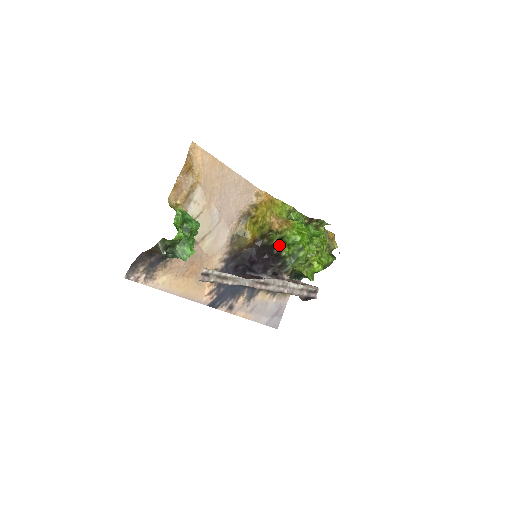
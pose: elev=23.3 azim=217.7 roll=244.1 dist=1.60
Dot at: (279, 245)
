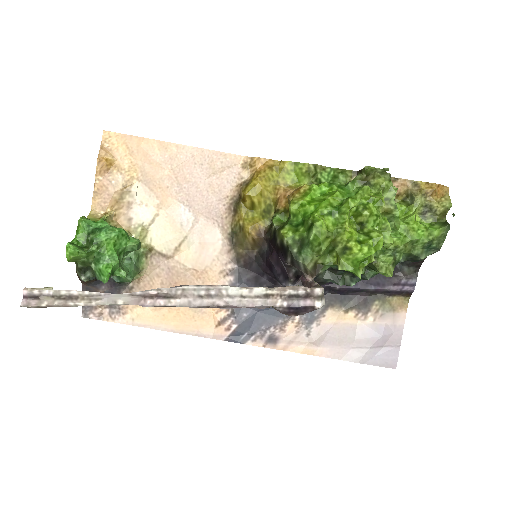
Dot at: (278, 230)
